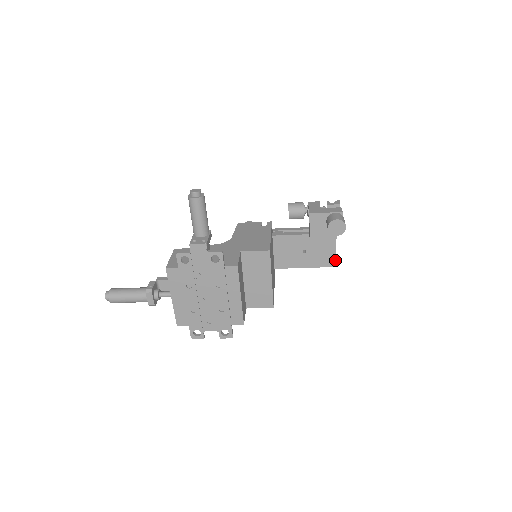
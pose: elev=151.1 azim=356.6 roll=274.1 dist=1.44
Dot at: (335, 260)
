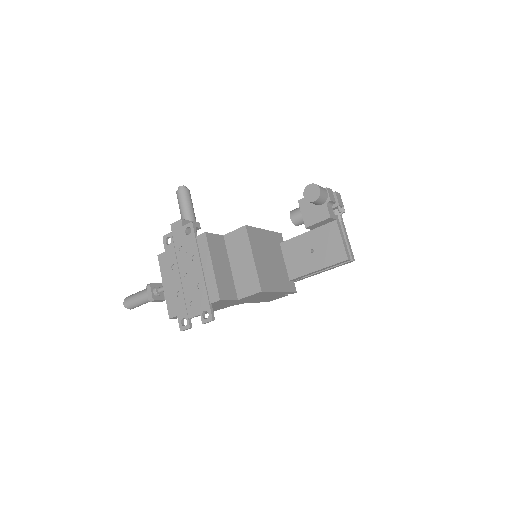
Dot at: (345, 251)
